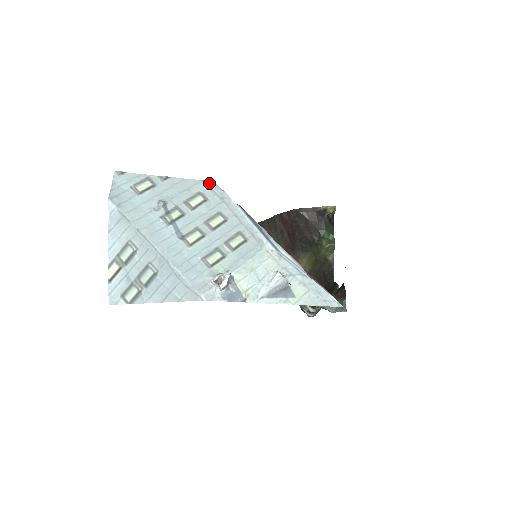
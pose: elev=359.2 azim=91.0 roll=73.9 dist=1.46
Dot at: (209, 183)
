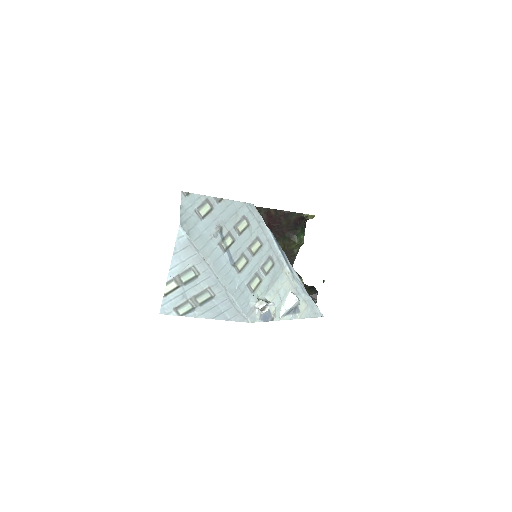
Dot at: (250, 206)
